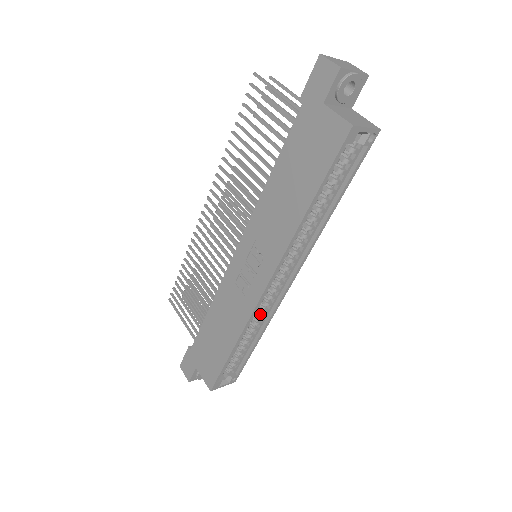
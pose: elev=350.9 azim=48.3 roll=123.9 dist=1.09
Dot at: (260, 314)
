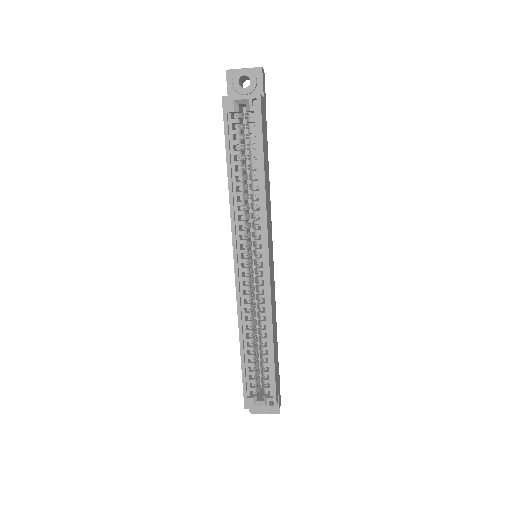
Dot at: (260, 310)
